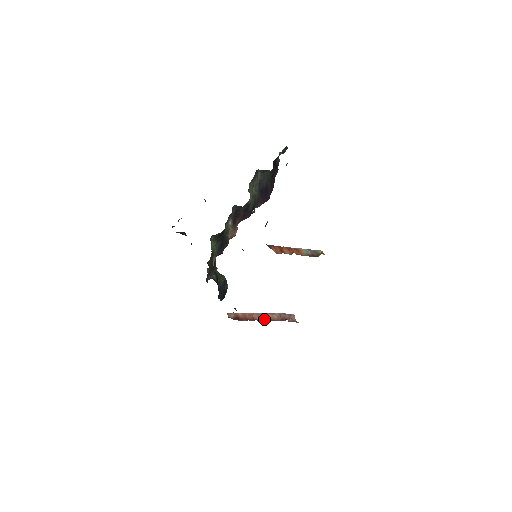
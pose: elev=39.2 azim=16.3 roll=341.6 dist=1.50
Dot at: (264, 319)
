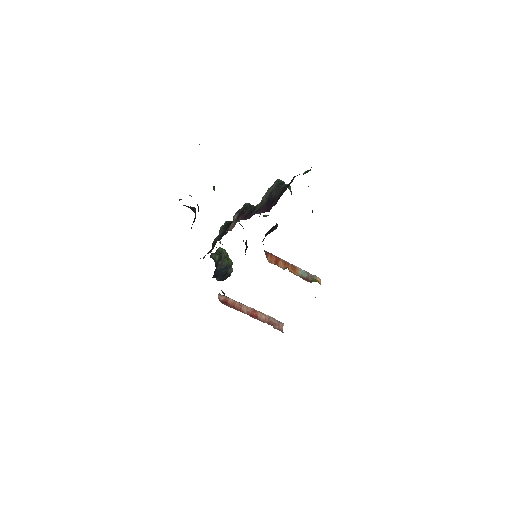
Dot at: (251, 314)
